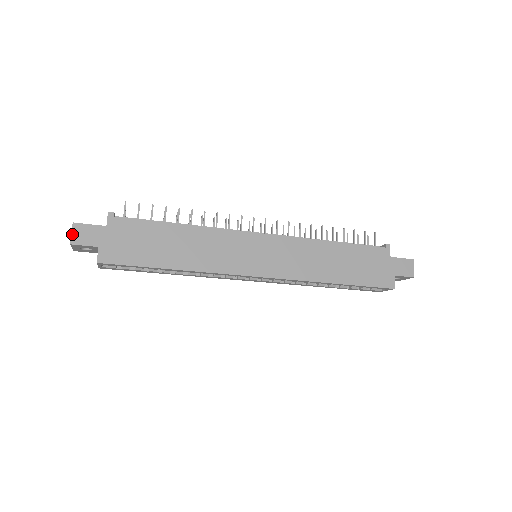
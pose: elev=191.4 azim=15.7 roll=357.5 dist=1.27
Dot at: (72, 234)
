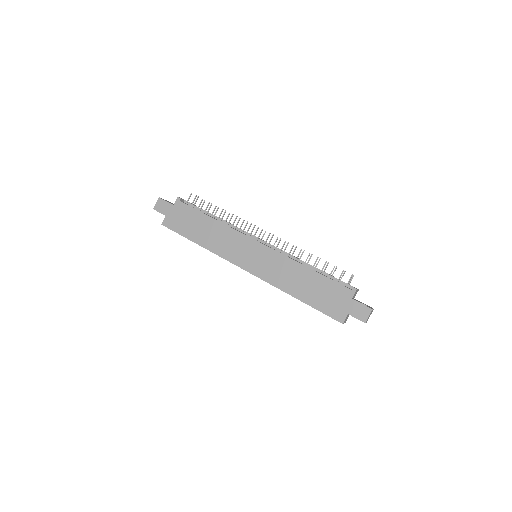
Dot at: (156, 204)
